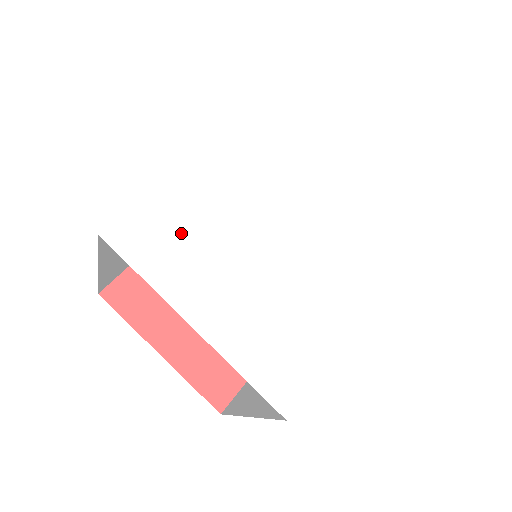
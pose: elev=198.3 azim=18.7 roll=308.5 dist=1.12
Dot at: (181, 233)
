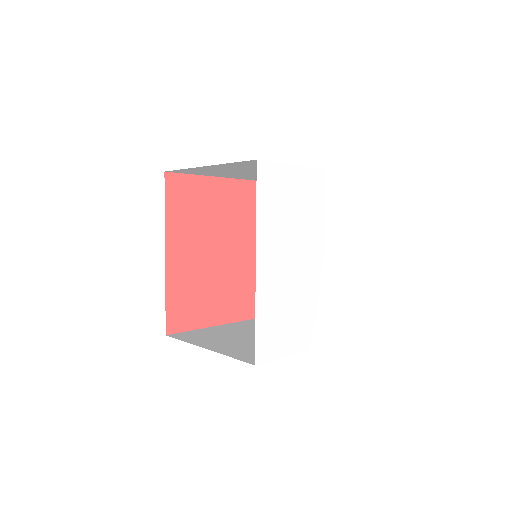
Dot at: (277, 324)
